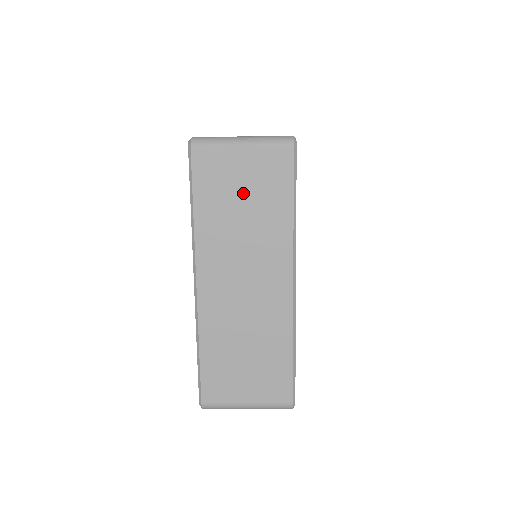
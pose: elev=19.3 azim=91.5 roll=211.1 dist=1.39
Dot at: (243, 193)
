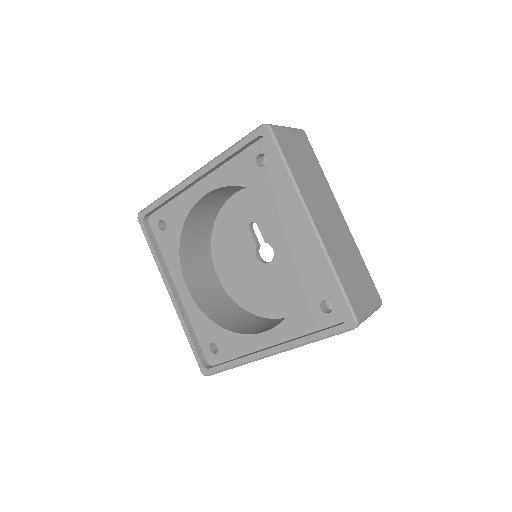
Dot at: (302, 158)
